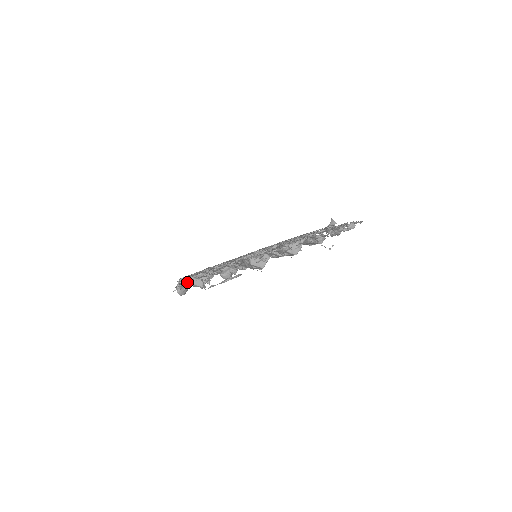
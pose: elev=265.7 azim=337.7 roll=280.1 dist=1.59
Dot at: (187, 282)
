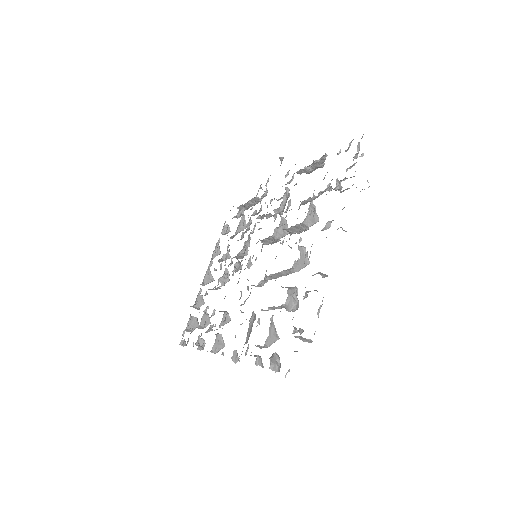
Dot at: occluded
